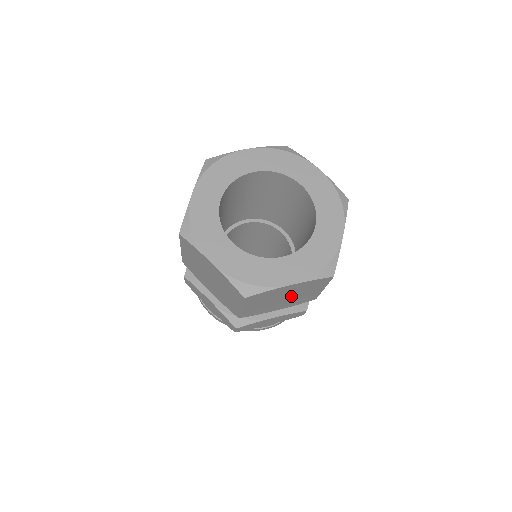
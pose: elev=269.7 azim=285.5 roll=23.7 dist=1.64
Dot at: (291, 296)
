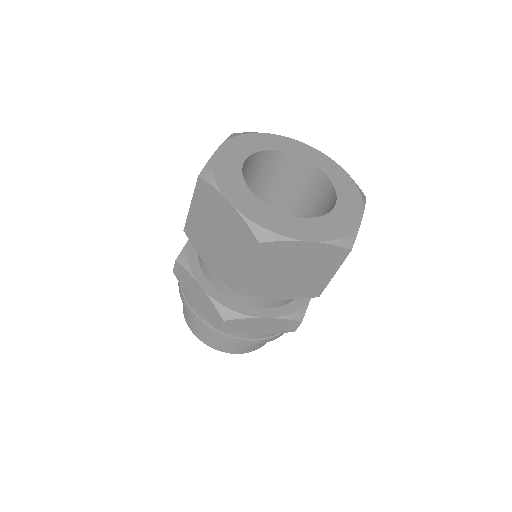
Dot at: (300, 272)
